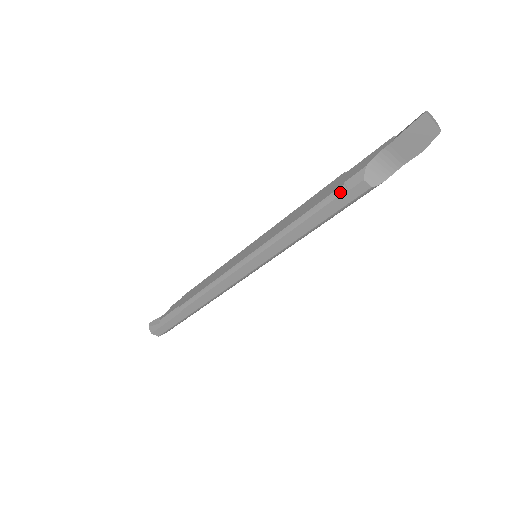
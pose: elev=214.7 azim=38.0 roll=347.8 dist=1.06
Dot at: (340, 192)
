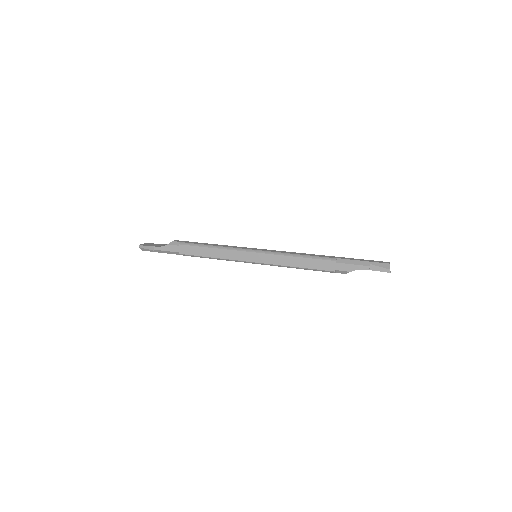
Dot at: (331, 272)
